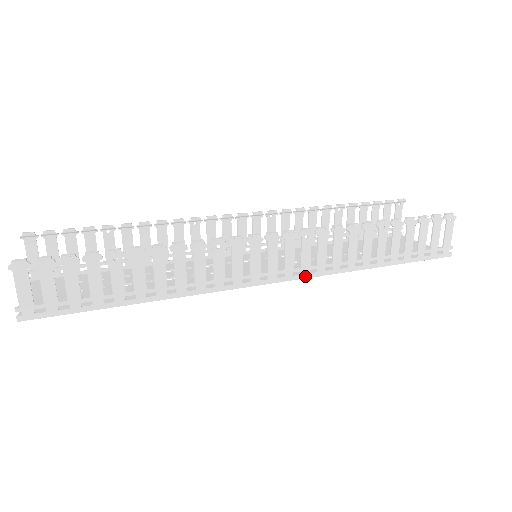
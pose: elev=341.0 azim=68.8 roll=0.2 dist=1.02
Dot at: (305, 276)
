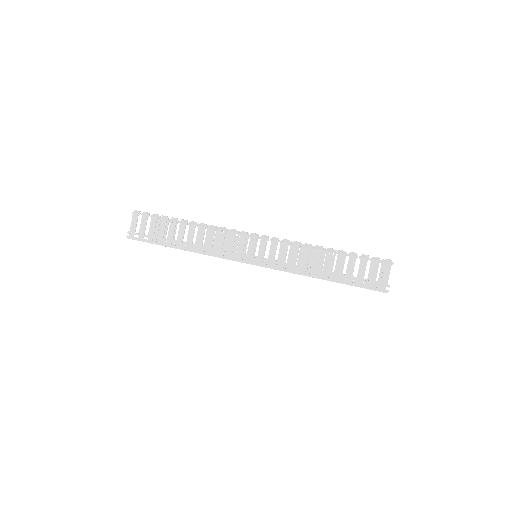
Dot at: (269, 267)
